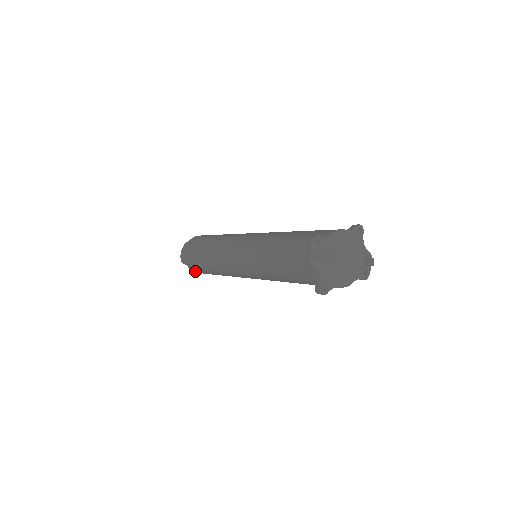
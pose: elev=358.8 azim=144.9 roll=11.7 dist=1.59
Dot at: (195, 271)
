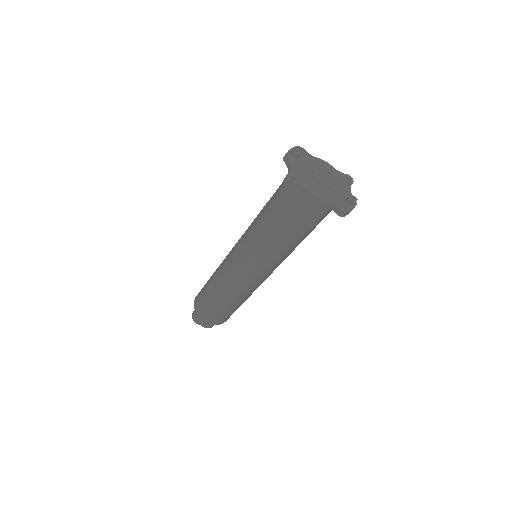
Dot at: (198, 313)
